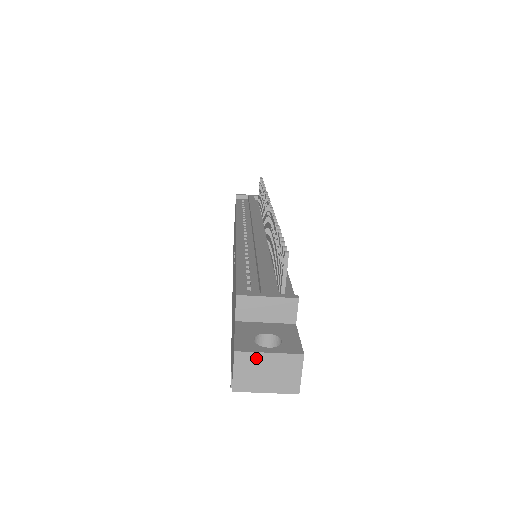
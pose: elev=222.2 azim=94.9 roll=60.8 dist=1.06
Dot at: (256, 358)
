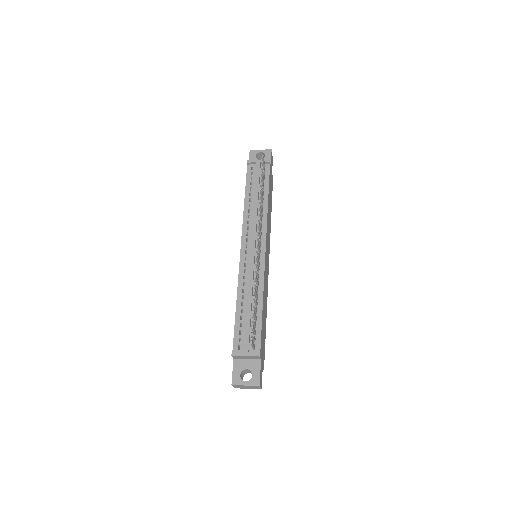
Dot at: (241, 386)
